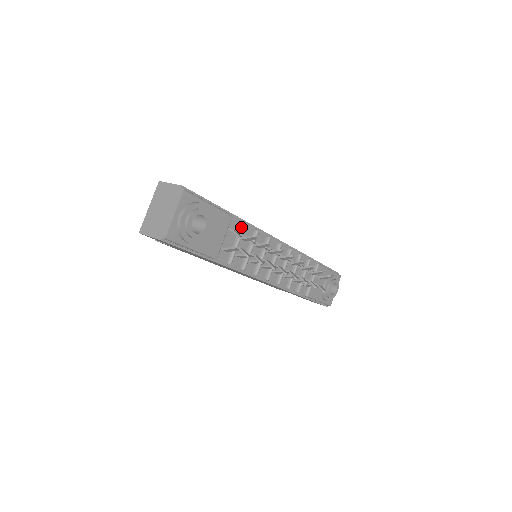
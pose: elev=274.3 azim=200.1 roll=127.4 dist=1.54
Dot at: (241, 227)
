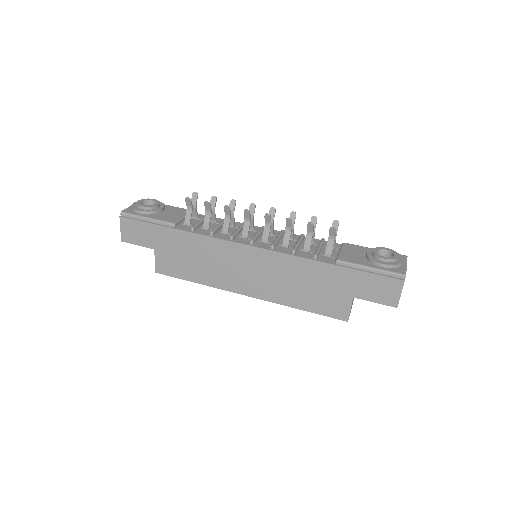
Dot at: occluded
